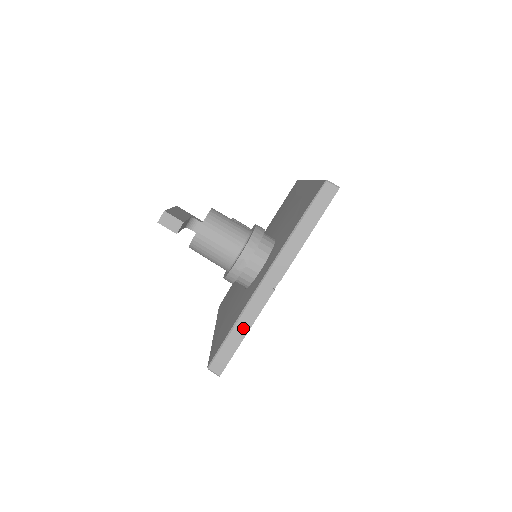
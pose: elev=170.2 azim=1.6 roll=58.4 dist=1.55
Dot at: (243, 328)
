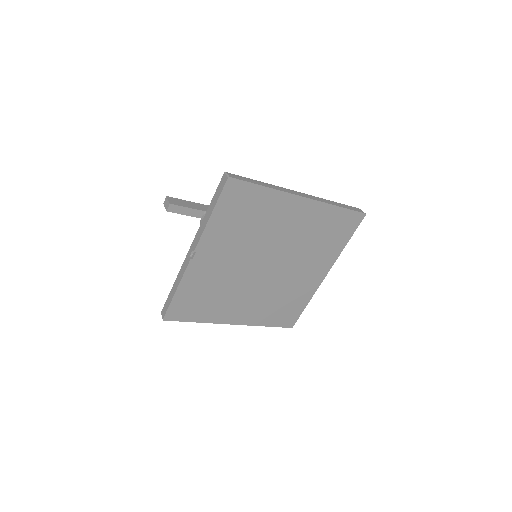
Dot at: (176, 286)
